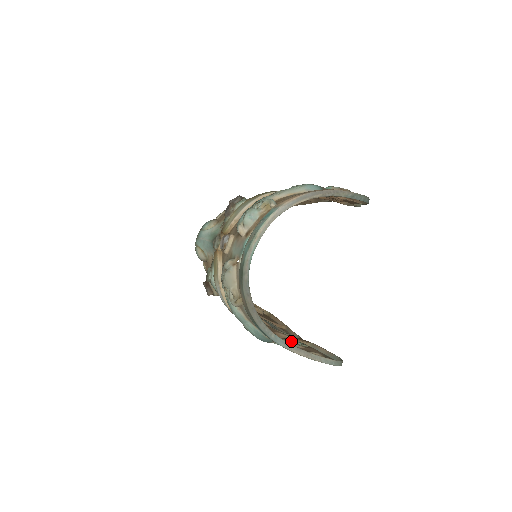
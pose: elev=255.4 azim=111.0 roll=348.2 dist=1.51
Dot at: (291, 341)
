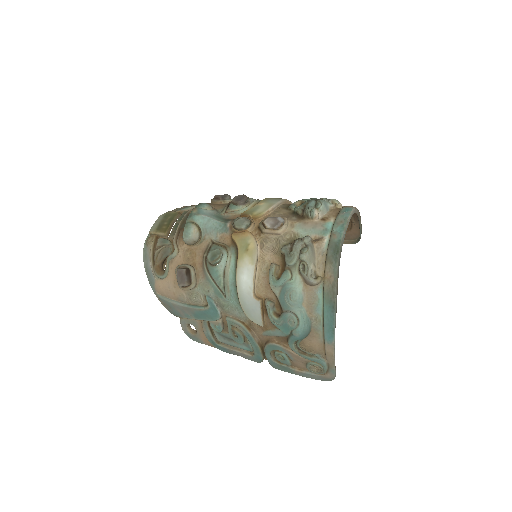
Dot at: (280, 353)
